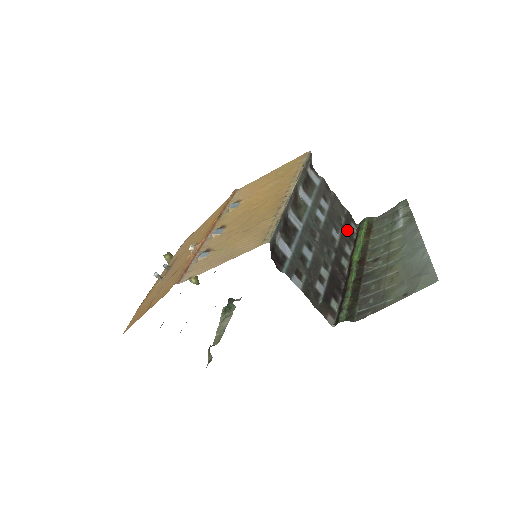
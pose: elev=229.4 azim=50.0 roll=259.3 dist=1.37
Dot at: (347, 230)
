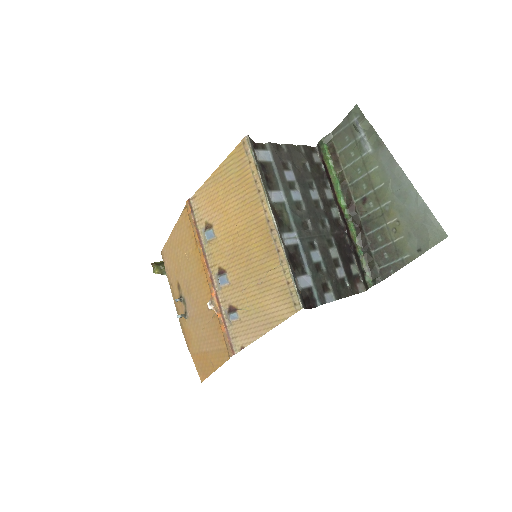
Dot at: (316, 173)
